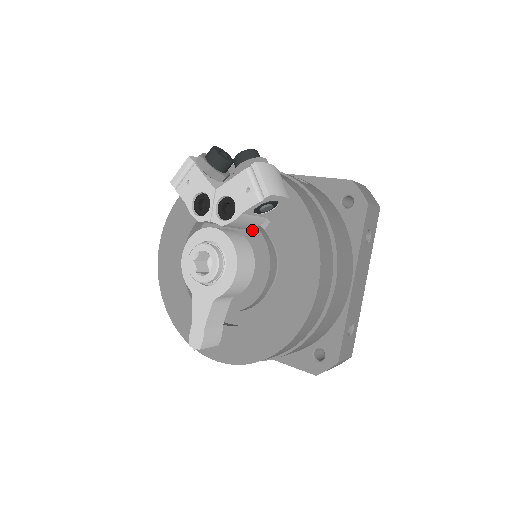
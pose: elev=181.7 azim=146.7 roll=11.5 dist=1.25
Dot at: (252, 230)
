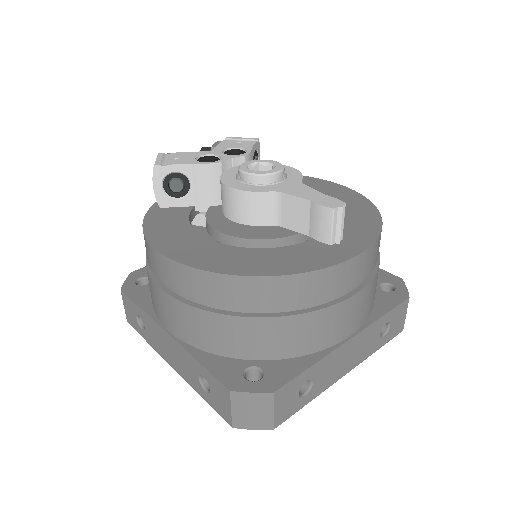
Dot at: occluded
